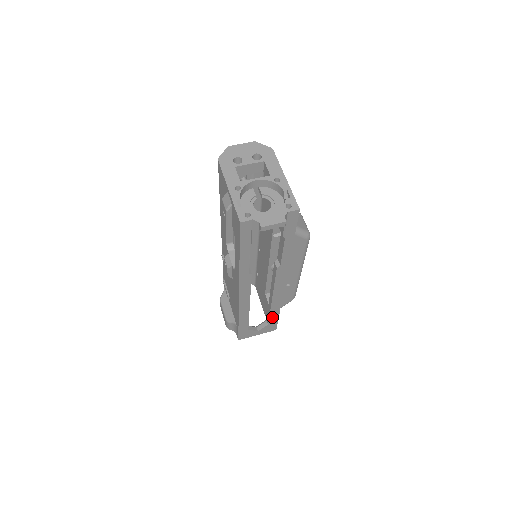
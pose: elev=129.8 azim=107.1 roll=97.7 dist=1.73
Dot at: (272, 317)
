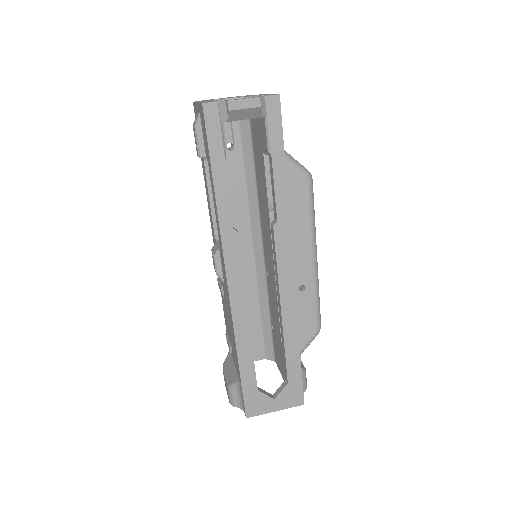
Dot at: (290, 363)
